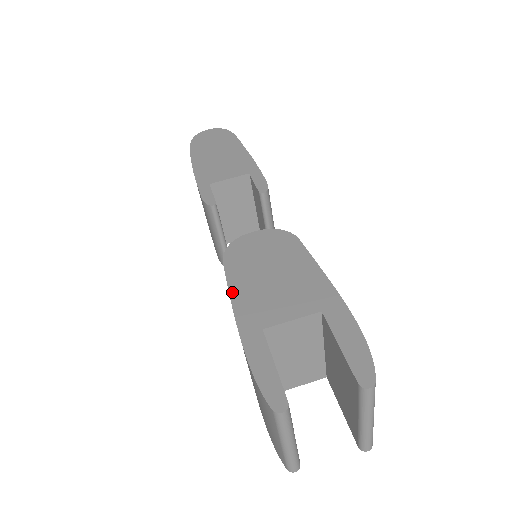
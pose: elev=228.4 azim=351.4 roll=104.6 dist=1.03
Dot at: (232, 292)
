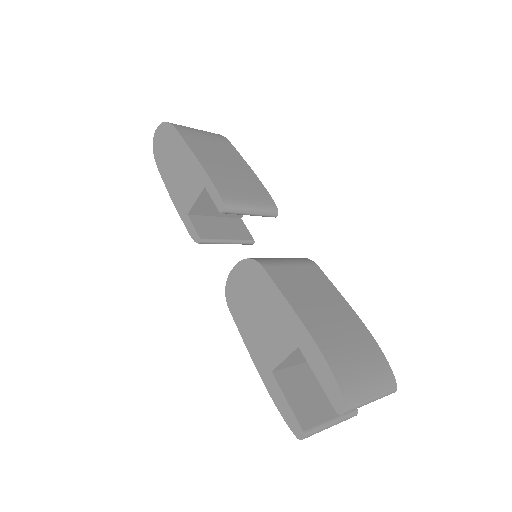
Dot at: (244, 340)
